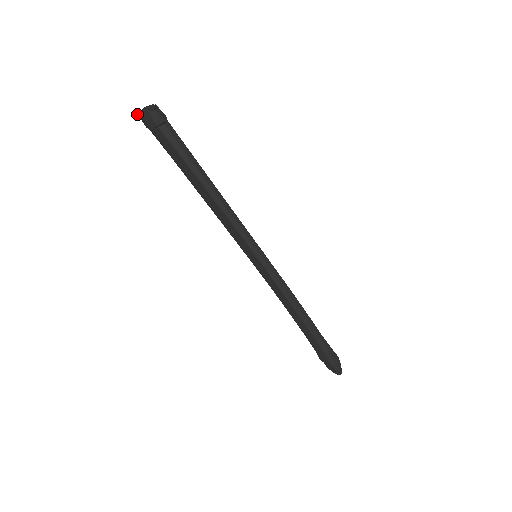
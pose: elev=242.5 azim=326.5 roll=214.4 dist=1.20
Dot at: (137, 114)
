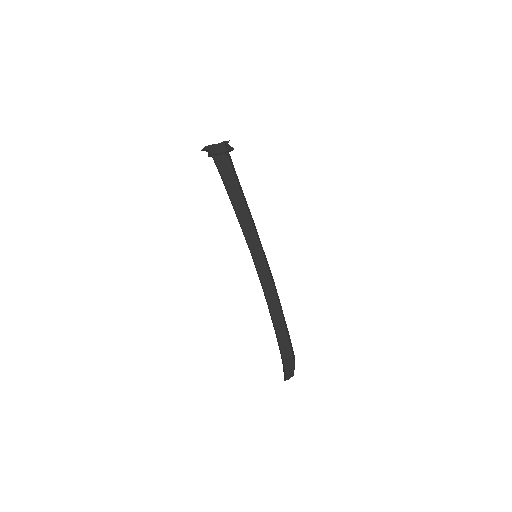
Dot at: (209, 145)
